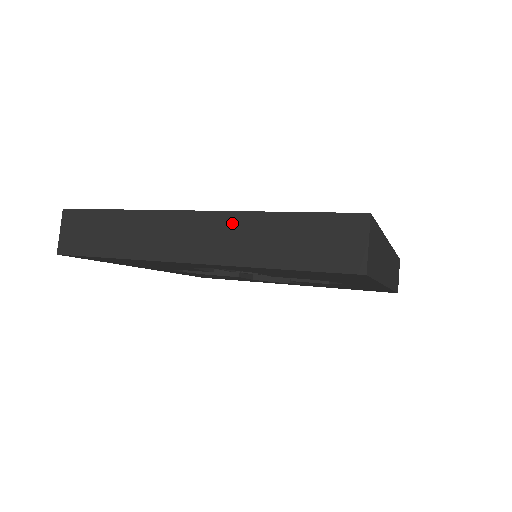
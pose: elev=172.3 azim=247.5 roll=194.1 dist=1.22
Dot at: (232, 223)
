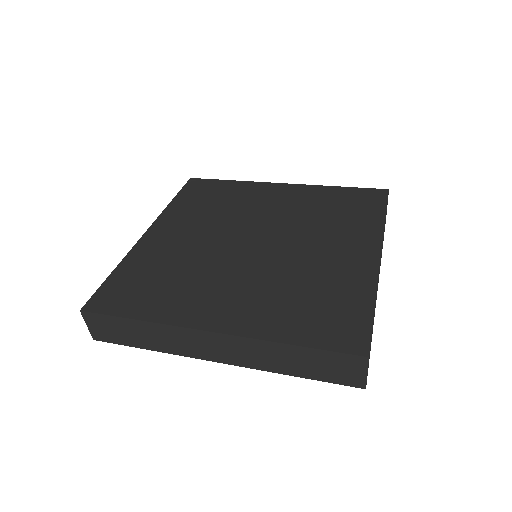
Dot at: (248, 345)
